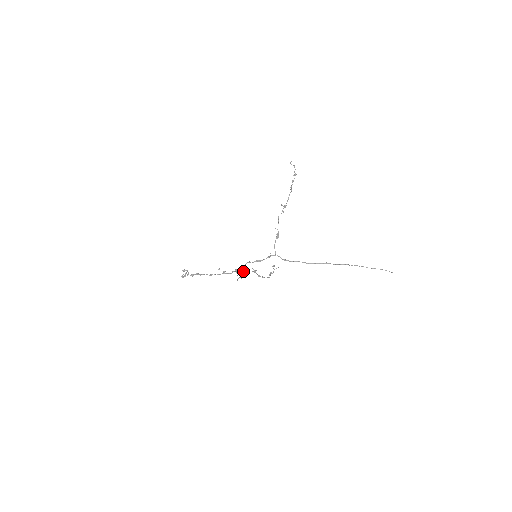
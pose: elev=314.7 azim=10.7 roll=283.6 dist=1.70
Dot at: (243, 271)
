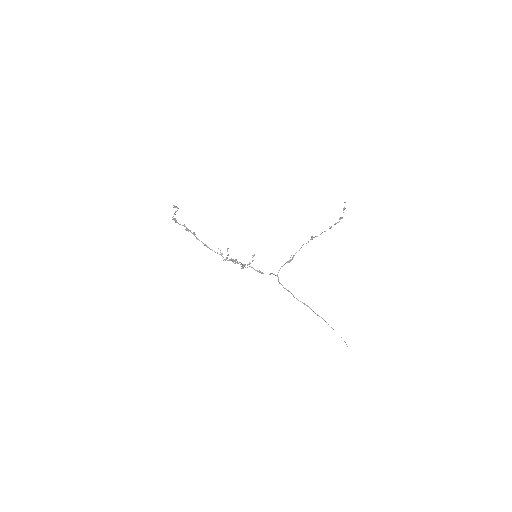
Dot at: occluded
